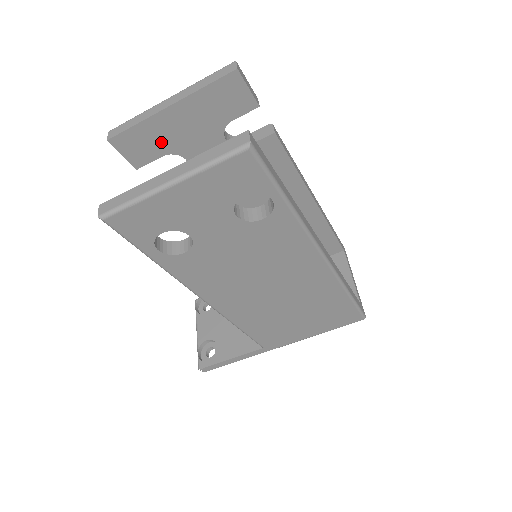
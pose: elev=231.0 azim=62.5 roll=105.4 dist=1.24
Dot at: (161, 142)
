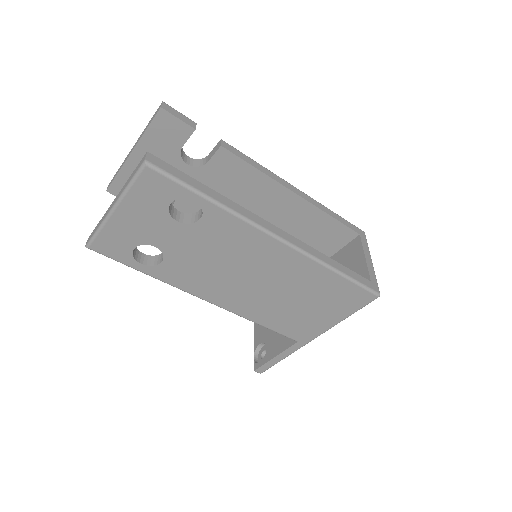
Dot at: occluded
